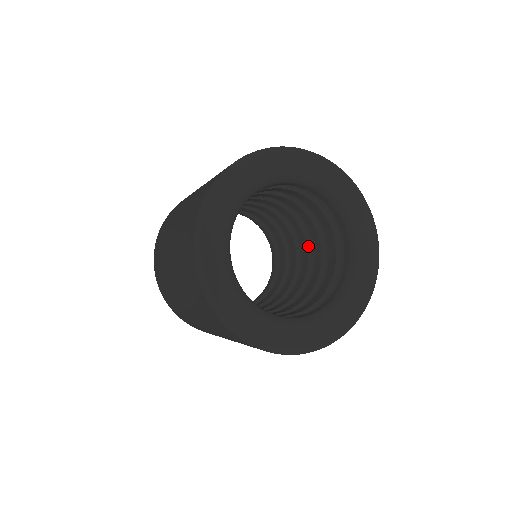
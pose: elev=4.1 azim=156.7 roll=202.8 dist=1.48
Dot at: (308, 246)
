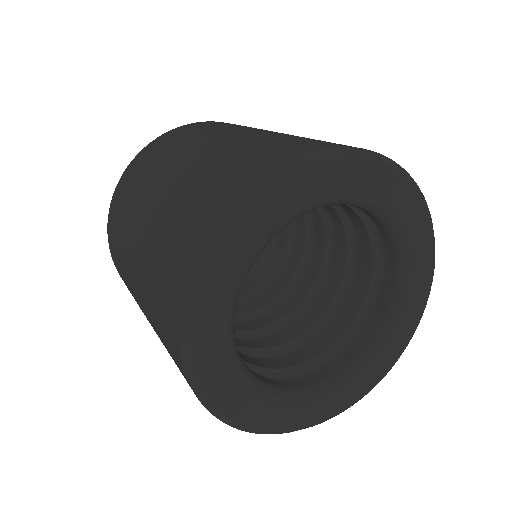
Dot at: occluded
